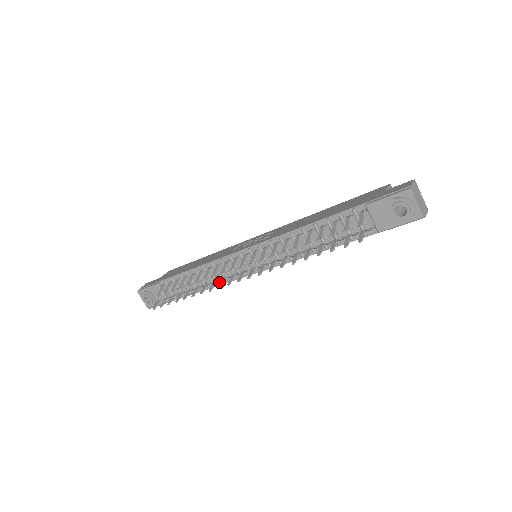
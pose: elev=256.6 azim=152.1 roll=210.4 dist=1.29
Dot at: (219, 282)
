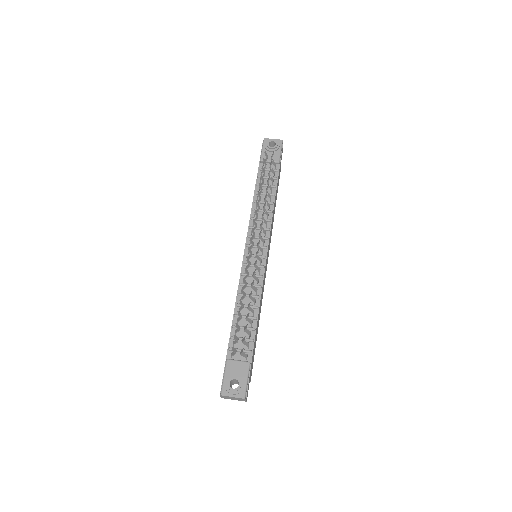
Dot at: (258, 292)
